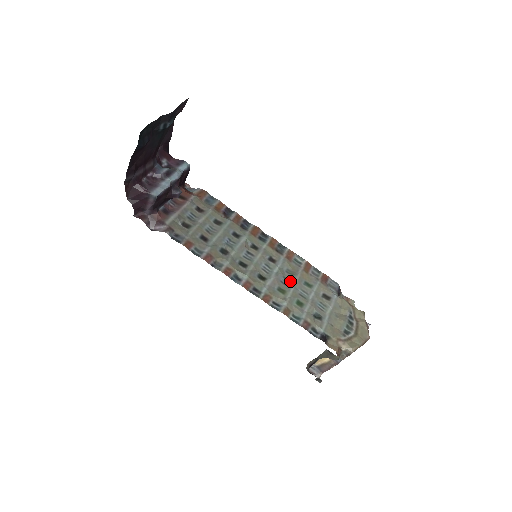
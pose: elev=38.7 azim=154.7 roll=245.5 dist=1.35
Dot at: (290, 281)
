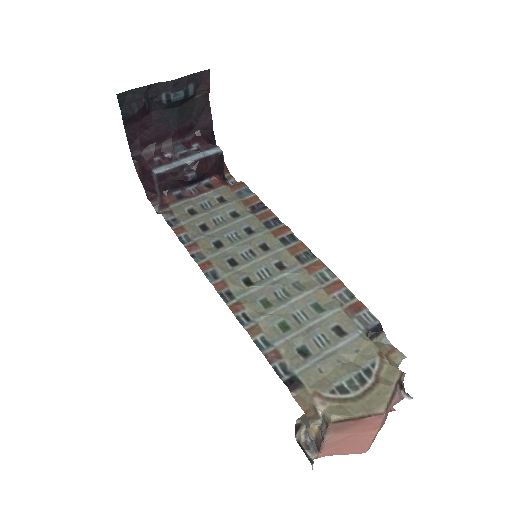
Dot at: (289, 296)
